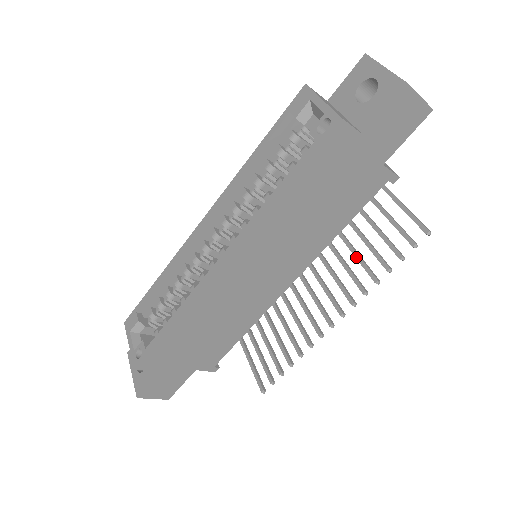
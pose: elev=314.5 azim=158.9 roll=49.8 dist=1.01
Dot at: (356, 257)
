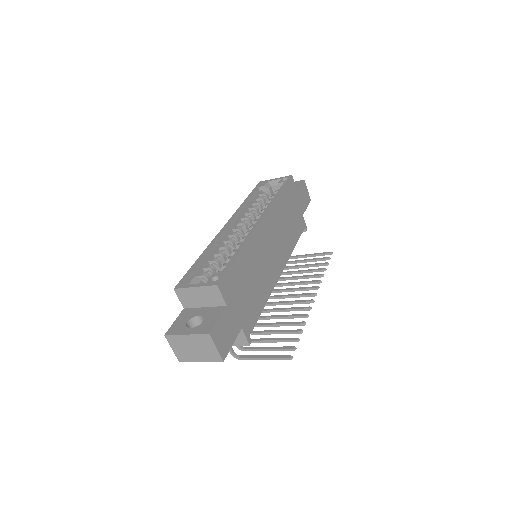
Dot at: (301, 277)
